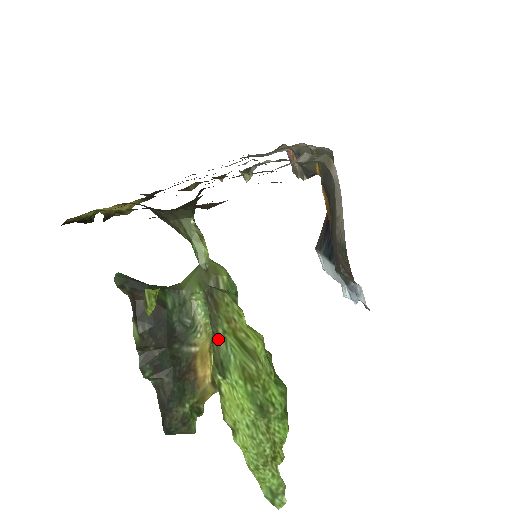
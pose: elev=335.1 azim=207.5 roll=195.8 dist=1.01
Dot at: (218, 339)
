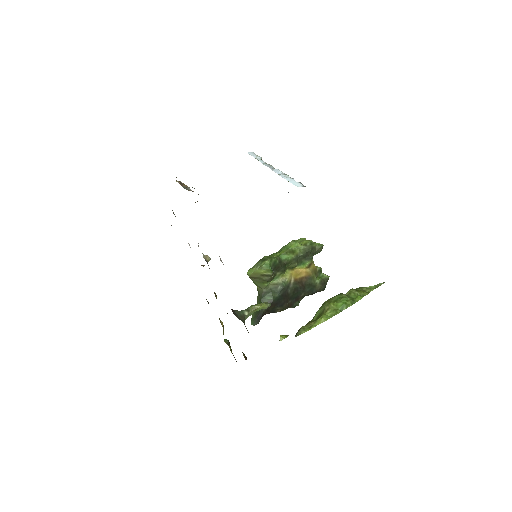
Dot at: occluded
